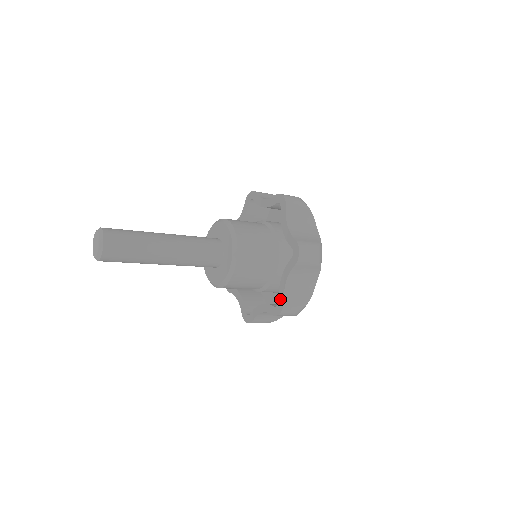
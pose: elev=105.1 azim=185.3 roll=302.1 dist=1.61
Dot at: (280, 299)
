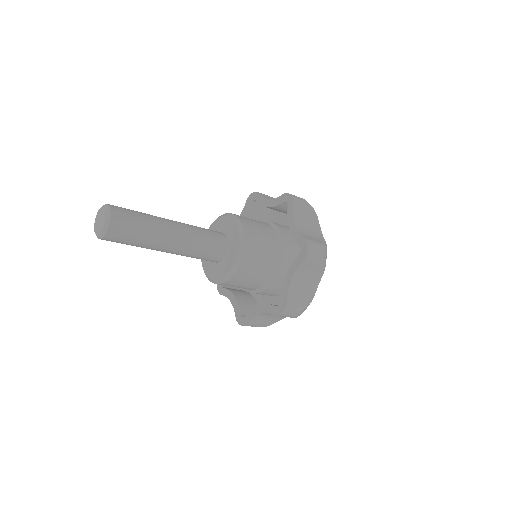
Dot at: (247, 317)
